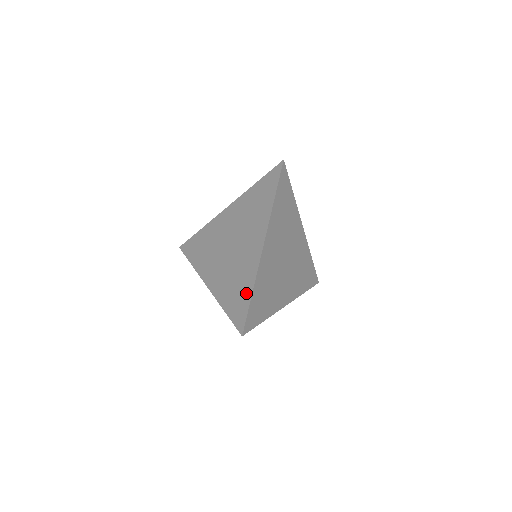
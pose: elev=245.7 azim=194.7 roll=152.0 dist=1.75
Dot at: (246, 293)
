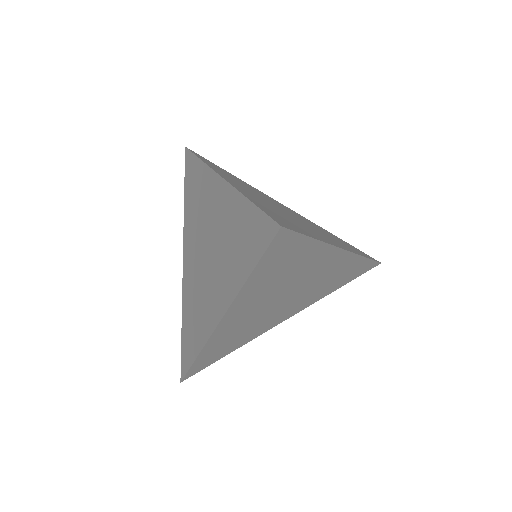
Dot at: (244, 215)
